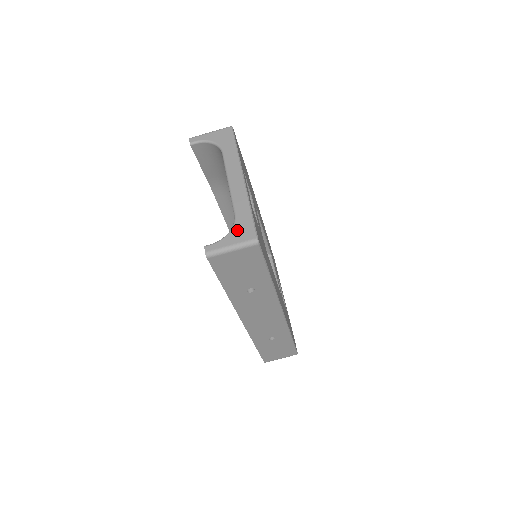
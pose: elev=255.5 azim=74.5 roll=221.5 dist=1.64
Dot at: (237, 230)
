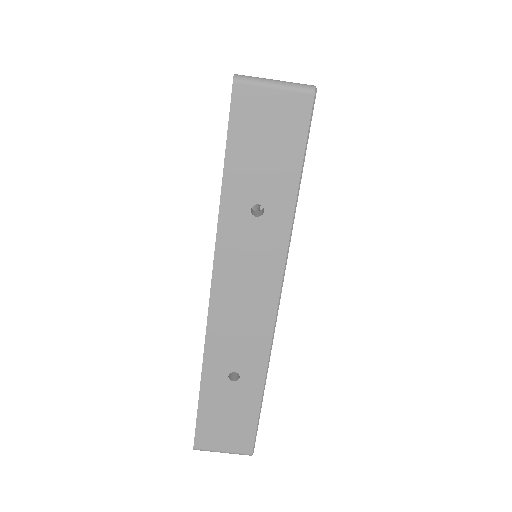
Dot at: occluded
